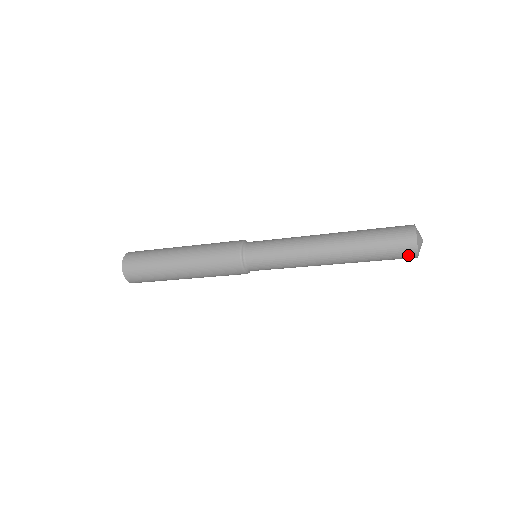
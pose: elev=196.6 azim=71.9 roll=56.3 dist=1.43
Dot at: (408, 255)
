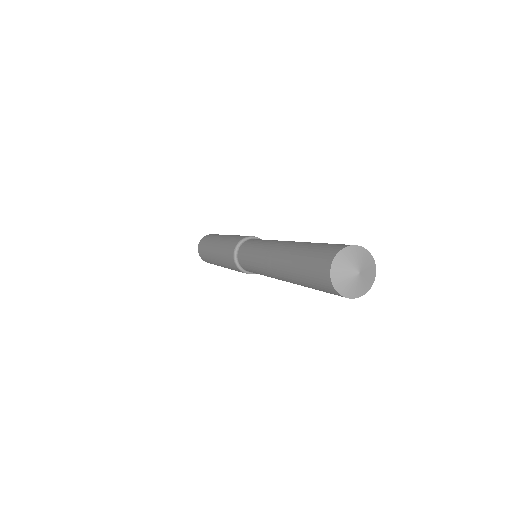
Dot at: occluded
